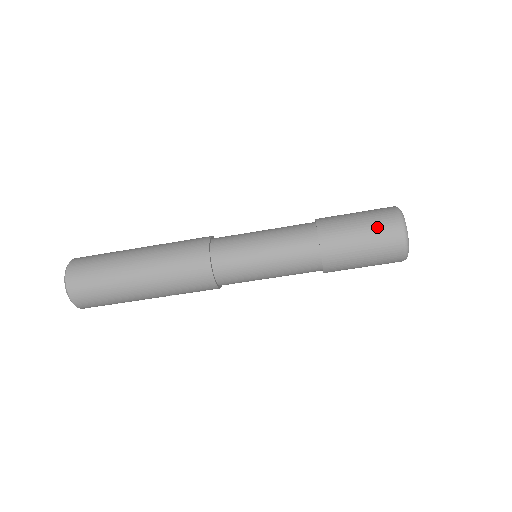
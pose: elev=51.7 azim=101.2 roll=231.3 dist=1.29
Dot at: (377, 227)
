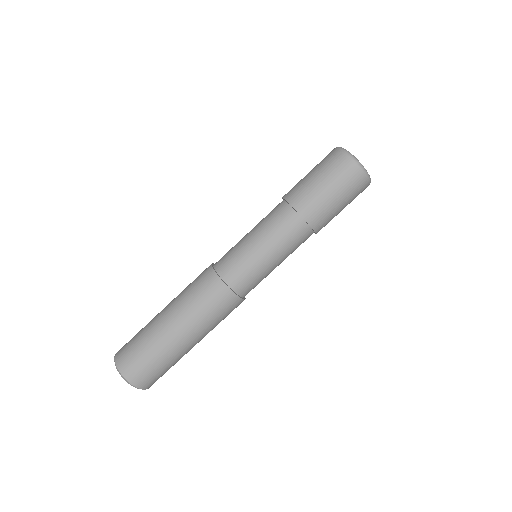
Dot at: (335, 174)
